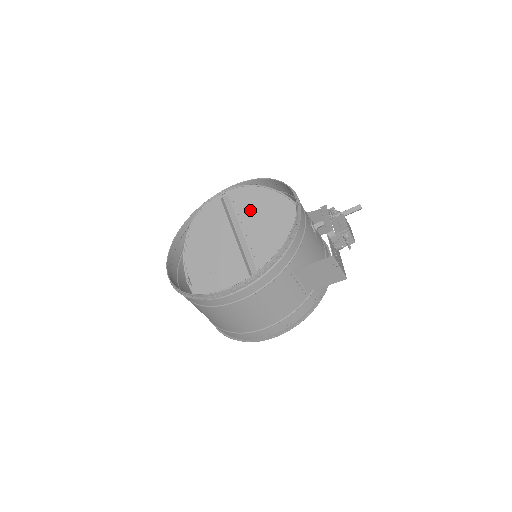
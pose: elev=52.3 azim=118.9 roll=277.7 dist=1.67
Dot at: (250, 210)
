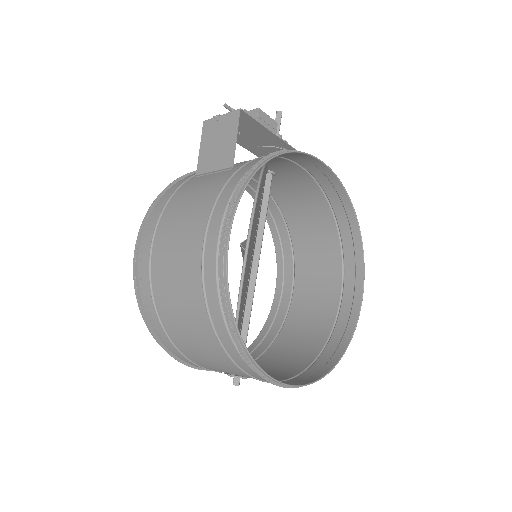
Dot at: occluded
